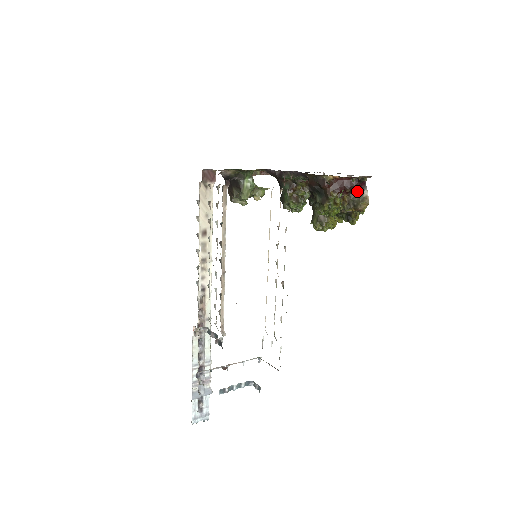
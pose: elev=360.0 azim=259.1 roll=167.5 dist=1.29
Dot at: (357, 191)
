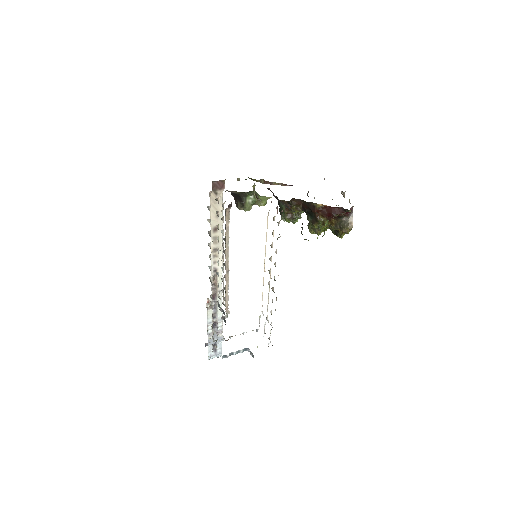
Dot at: (343, 217)
